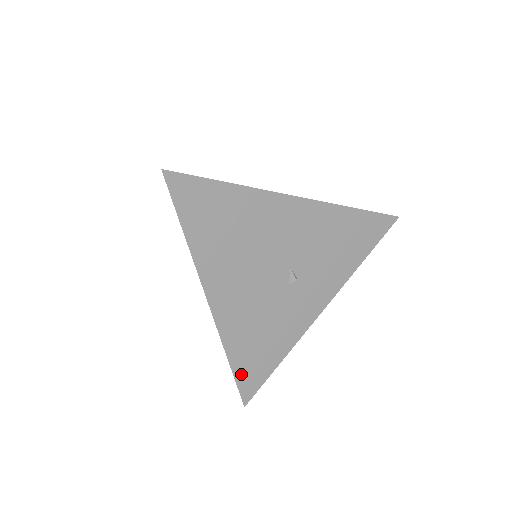
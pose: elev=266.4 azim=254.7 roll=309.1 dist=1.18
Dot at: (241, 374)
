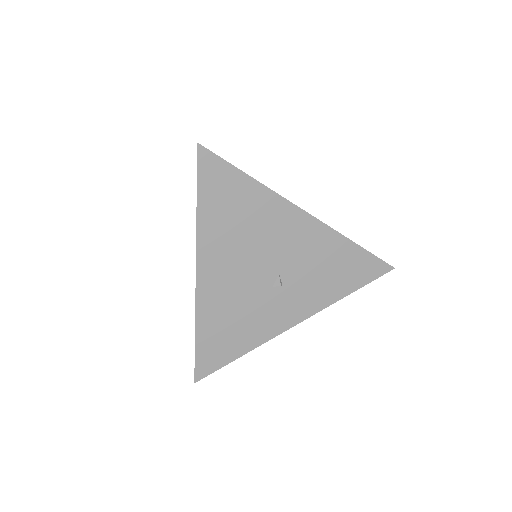
Dot at: (202, 351)
